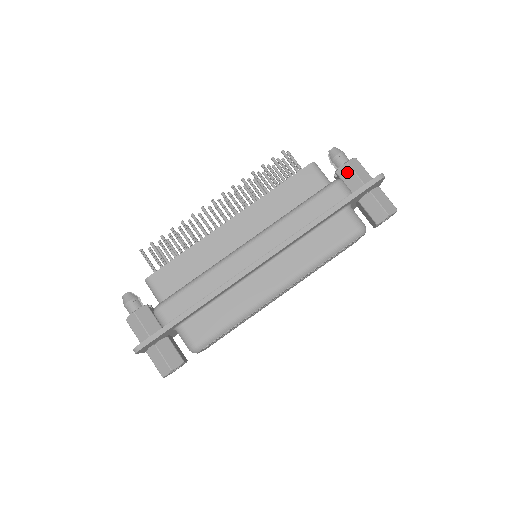
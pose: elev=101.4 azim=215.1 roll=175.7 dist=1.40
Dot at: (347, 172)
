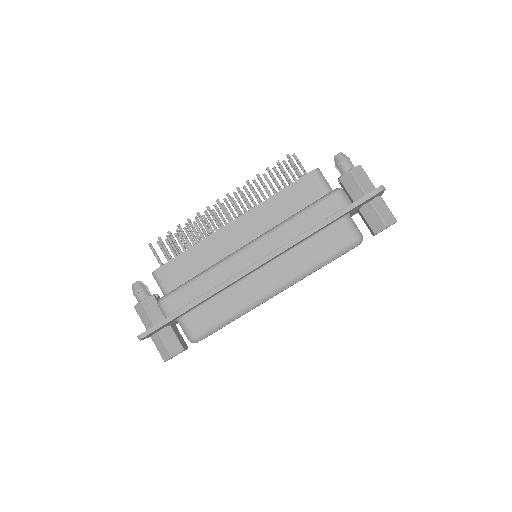
Dot at: (350, 180)
